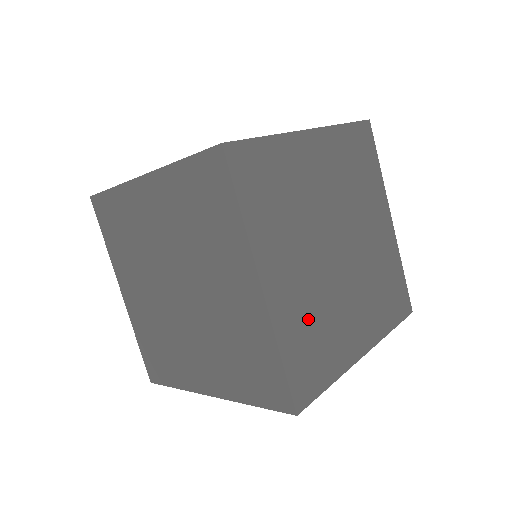
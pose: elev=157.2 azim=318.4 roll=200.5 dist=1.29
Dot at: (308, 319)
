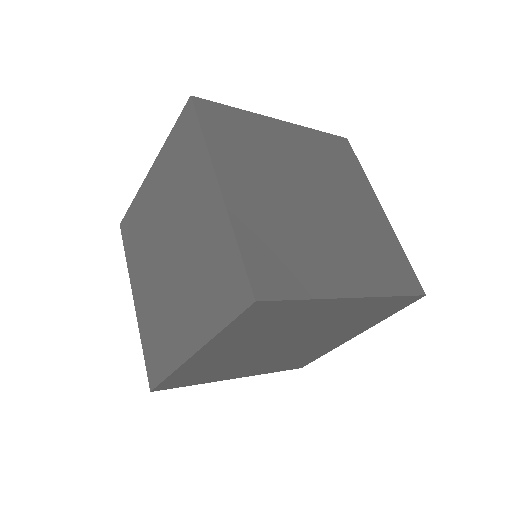
Dot at: (369, 258)
